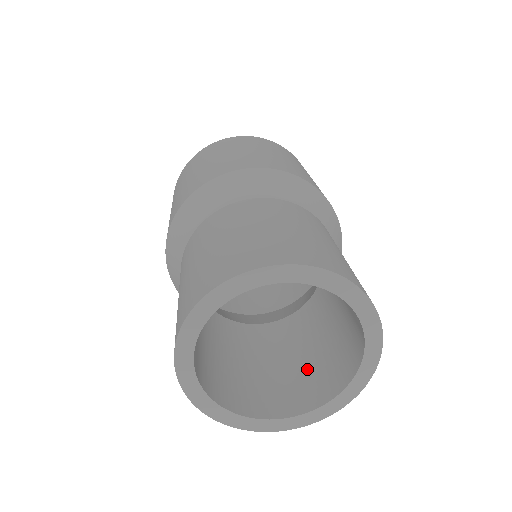
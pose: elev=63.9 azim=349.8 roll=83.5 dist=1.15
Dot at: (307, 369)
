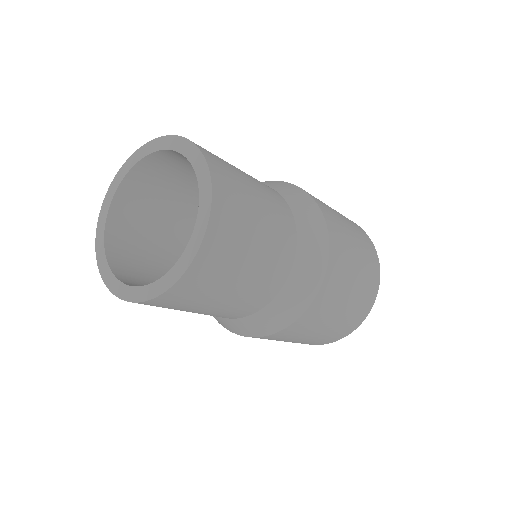
Dot at: occluded
